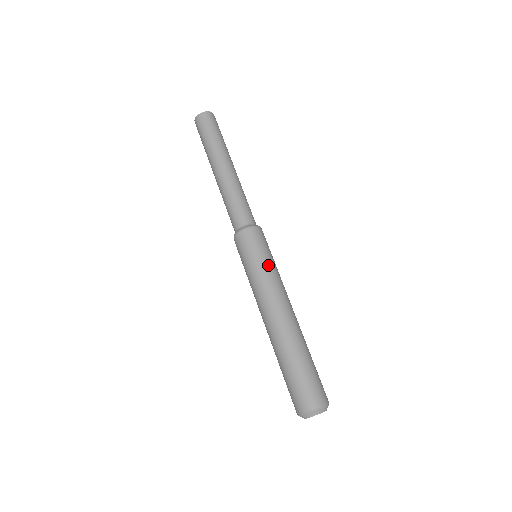
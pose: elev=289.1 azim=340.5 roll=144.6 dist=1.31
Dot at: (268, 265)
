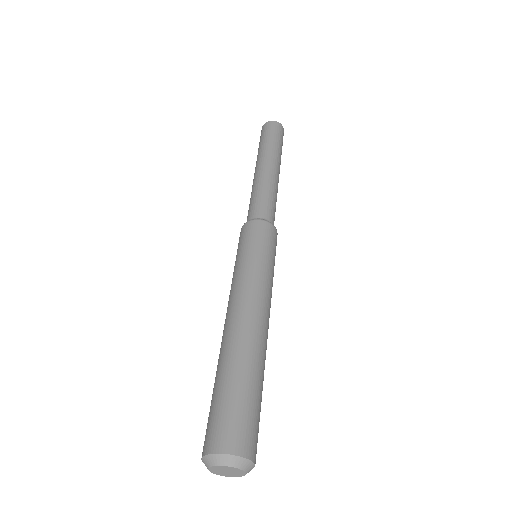
Dot at: (266, 264)
